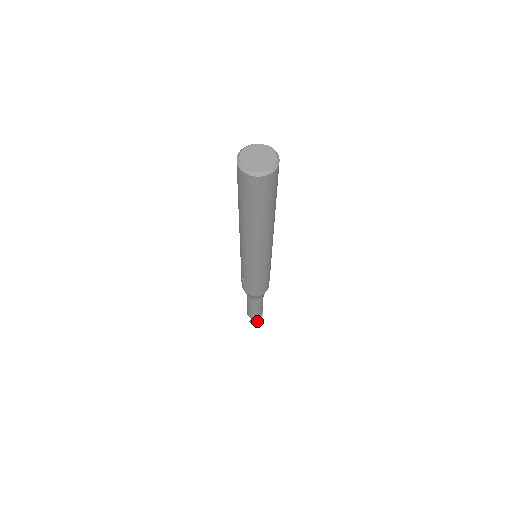
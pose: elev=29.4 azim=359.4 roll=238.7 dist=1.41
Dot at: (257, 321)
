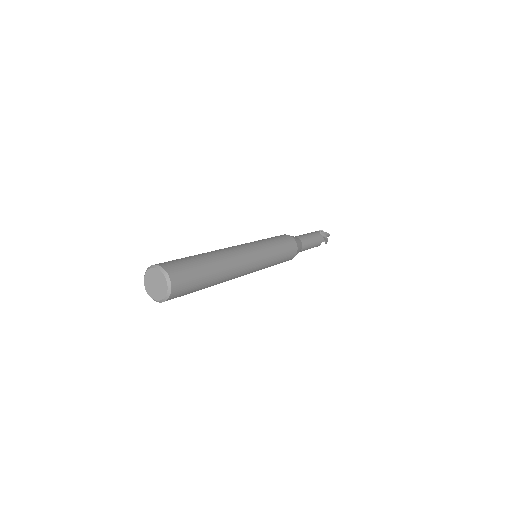
Dot at: occluded
